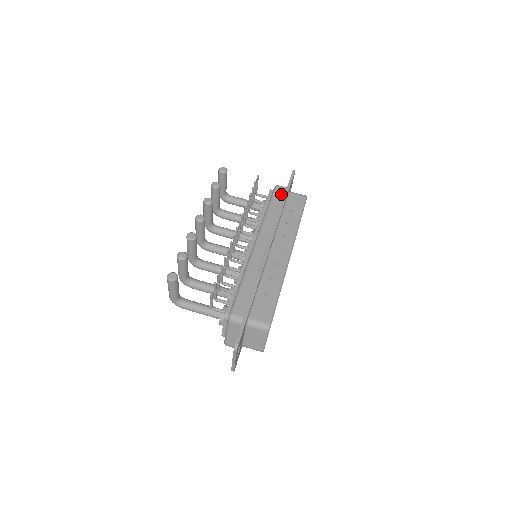
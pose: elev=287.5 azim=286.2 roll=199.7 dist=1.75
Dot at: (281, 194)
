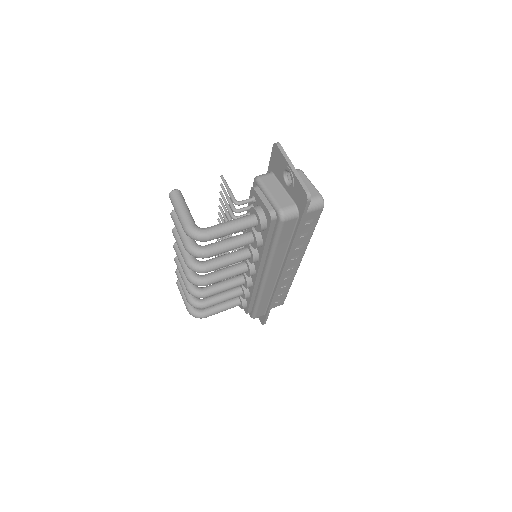
Dot at: occluded
